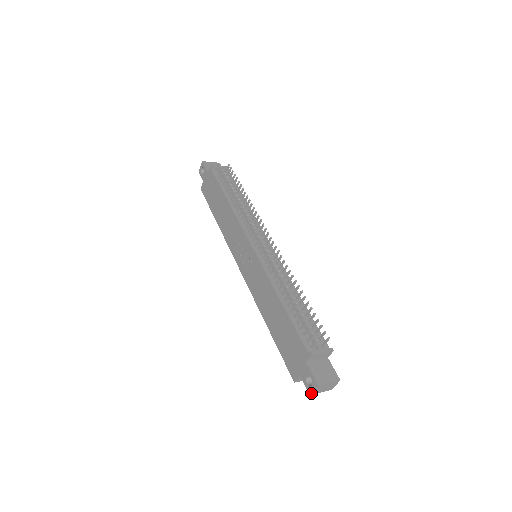
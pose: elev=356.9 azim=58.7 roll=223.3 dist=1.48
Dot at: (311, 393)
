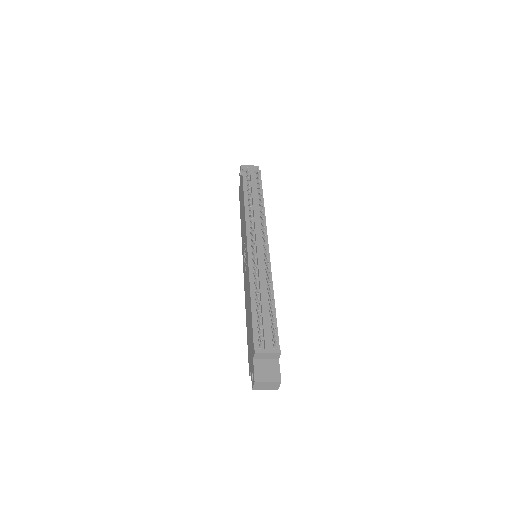
Dot at: (253, 388)
